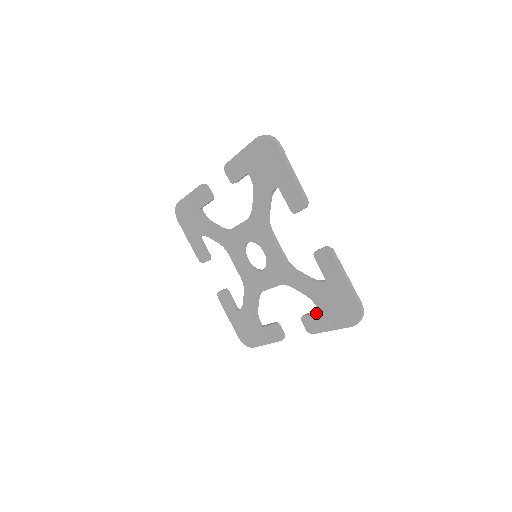
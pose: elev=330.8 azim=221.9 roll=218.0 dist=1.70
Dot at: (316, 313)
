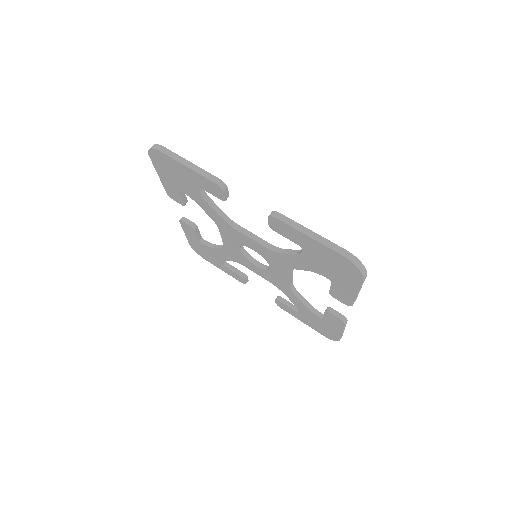
Dot at: (331, 284)
